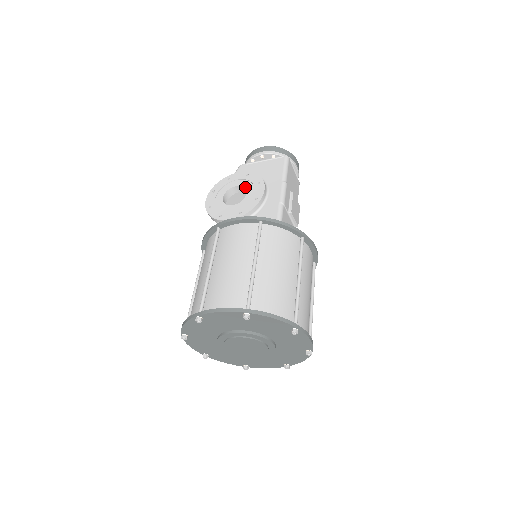
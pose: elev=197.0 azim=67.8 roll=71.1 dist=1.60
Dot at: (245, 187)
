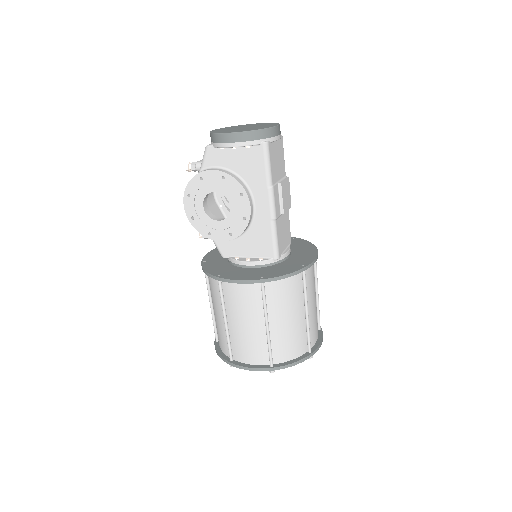
Dot at: (226, 197)
